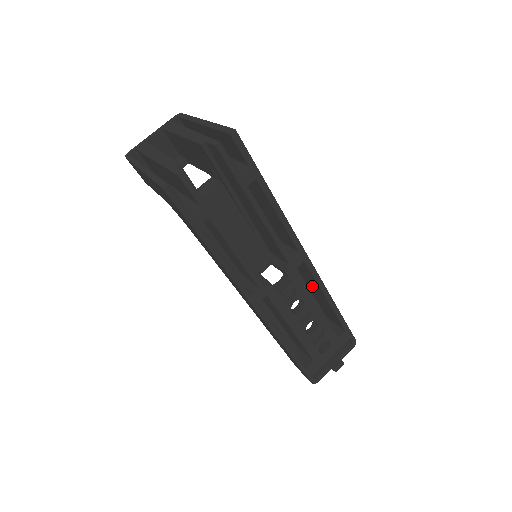
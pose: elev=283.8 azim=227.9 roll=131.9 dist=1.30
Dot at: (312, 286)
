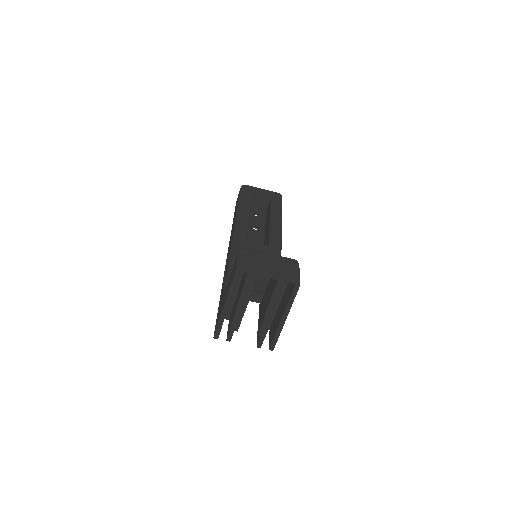
Dot at: occluded
